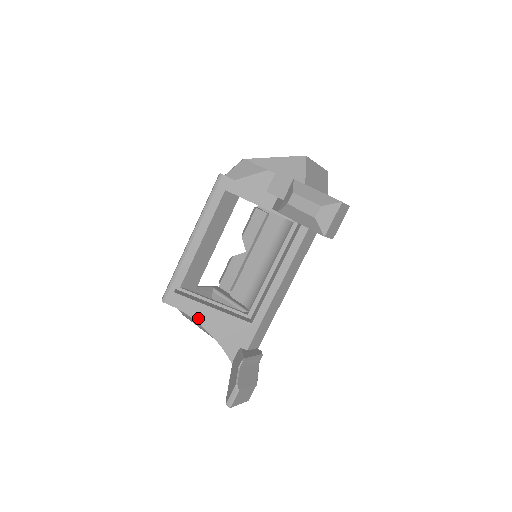
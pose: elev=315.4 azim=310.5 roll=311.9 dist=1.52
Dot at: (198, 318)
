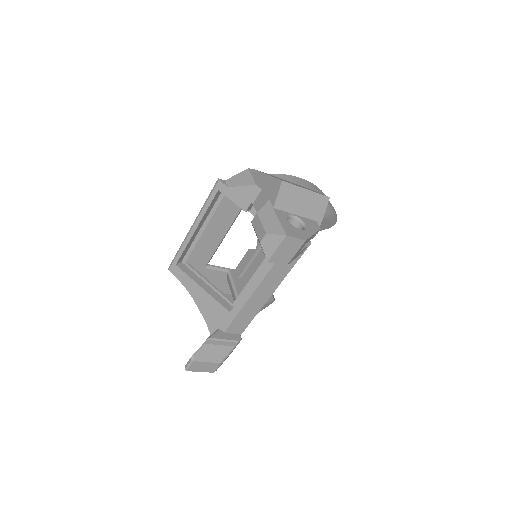
Dot at: (191, 291)
